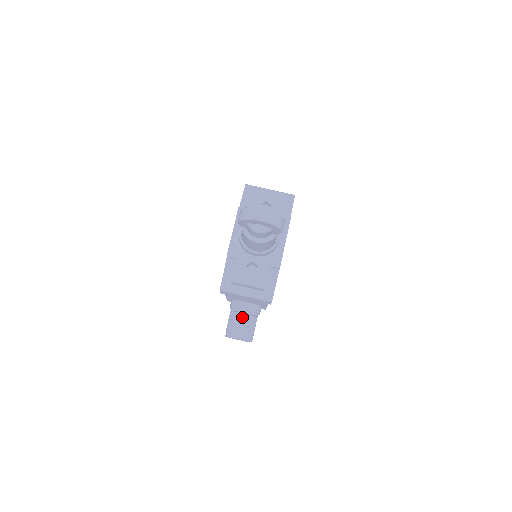
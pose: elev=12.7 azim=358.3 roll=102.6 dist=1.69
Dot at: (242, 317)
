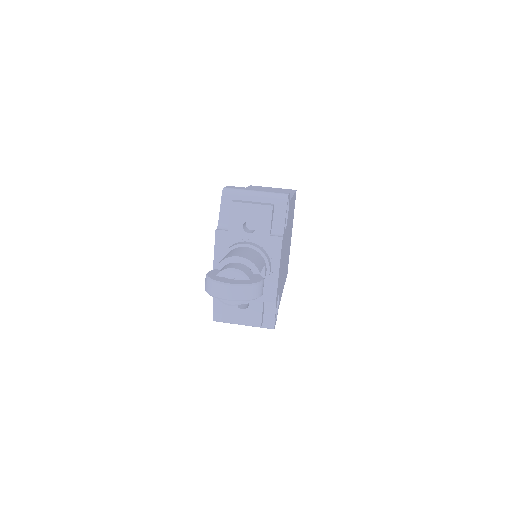
Dot at: occluded
